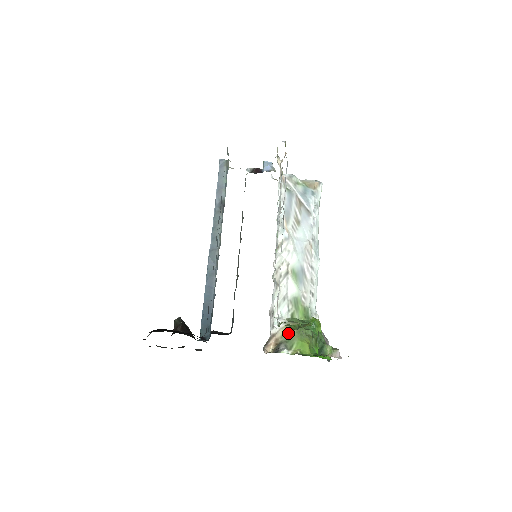
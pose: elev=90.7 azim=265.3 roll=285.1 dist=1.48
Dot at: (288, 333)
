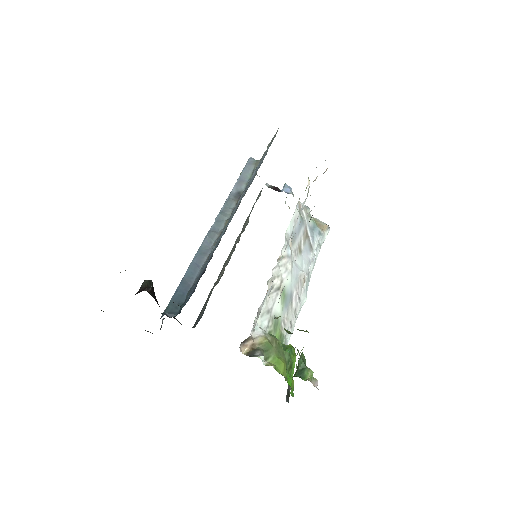
Dot at: (267, 343)
